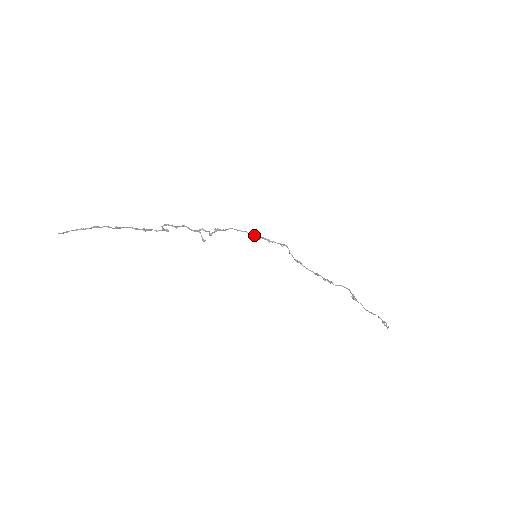
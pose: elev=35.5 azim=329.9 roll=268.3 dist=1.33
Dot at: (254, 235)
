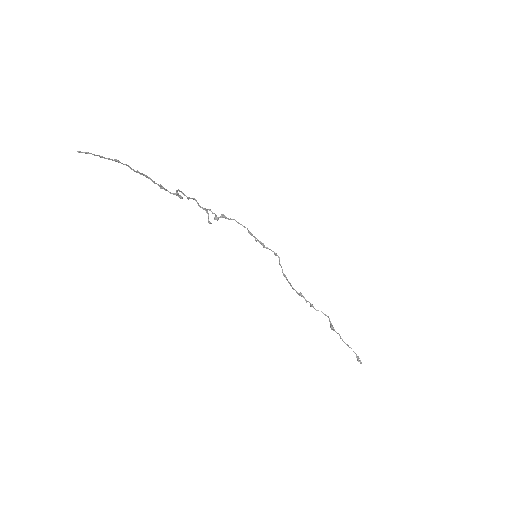
Dot at: (252, 235)
